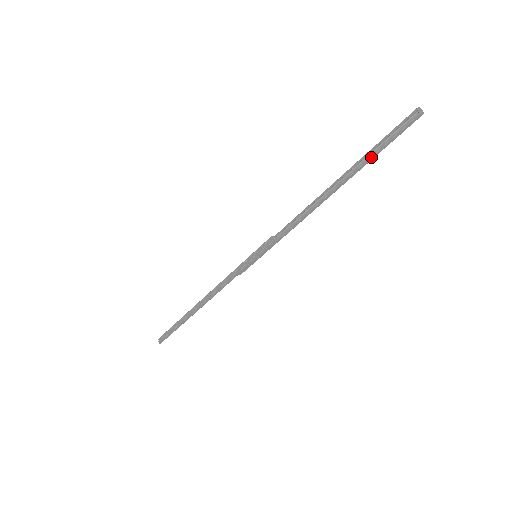
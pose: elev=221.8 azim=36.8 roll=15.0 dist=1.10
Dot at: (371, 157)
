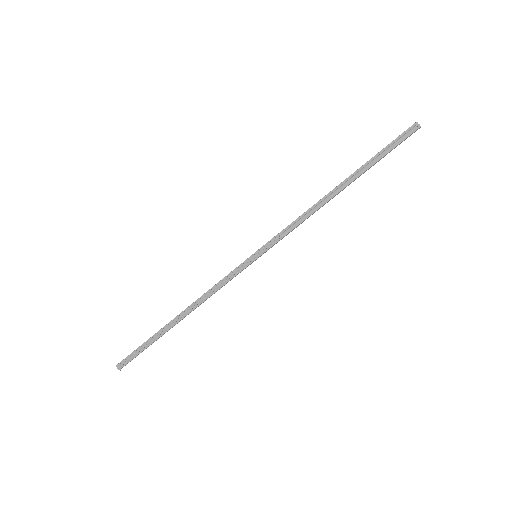
Dot at: (378, 161)
